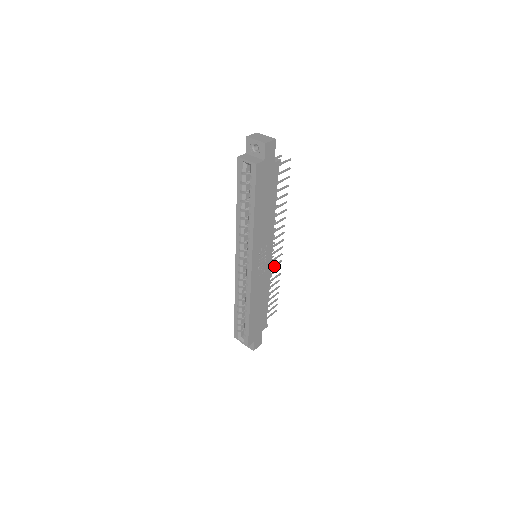
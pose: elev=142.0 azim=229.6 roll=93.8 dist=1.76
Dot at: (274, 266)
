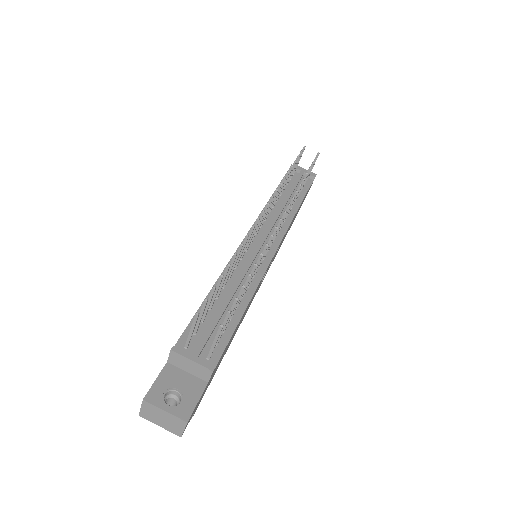
Dot at: occluded
